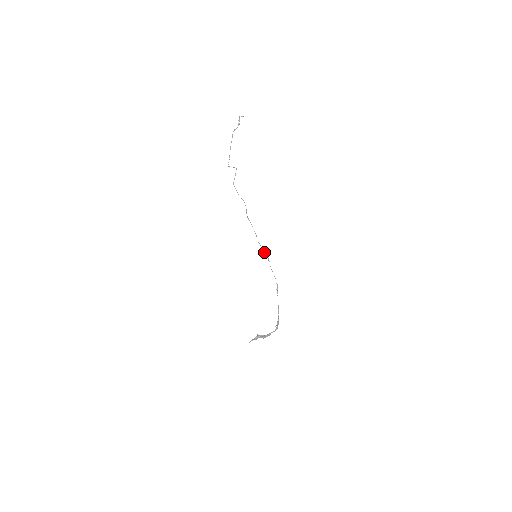
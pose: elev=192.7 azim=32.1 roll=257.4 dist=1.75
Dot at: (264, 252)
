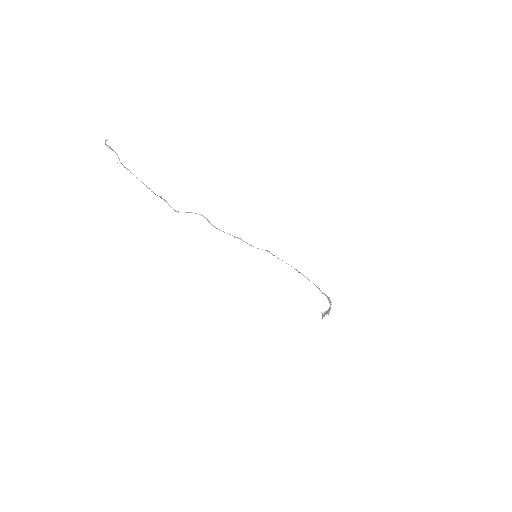
Dot at: occluded
